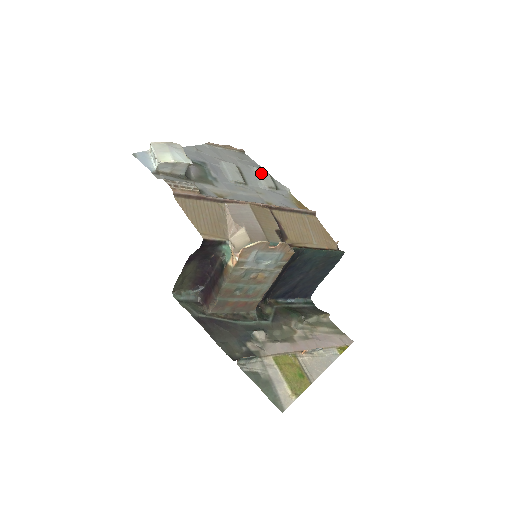
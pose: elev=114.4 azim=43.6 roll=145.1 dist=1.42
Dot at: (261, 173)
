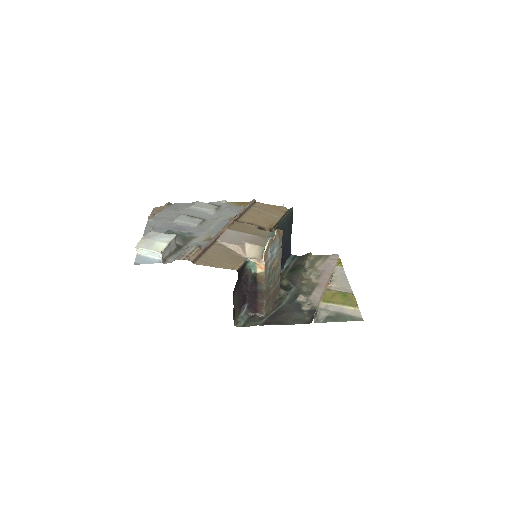
Dot at: (200, 206)
